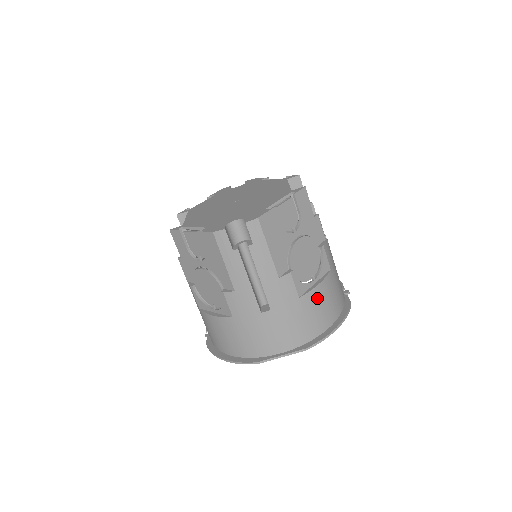
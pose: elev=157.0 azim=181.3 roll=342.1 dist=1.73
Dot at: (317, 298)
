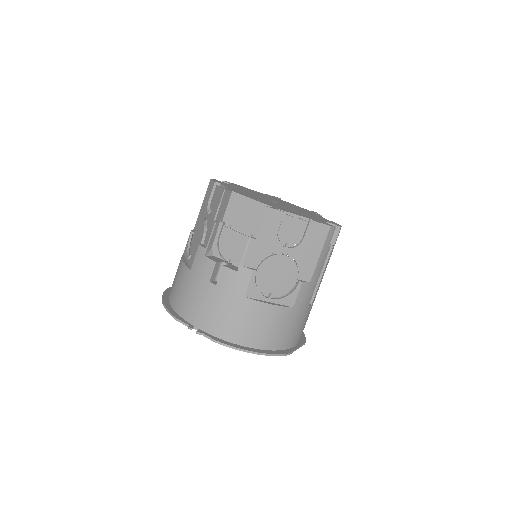
Dot at: occluded
